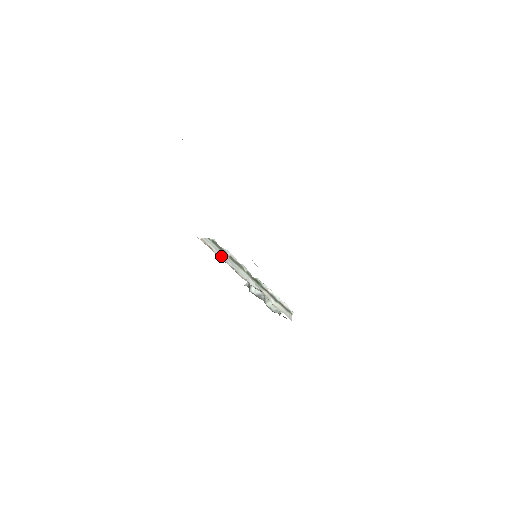
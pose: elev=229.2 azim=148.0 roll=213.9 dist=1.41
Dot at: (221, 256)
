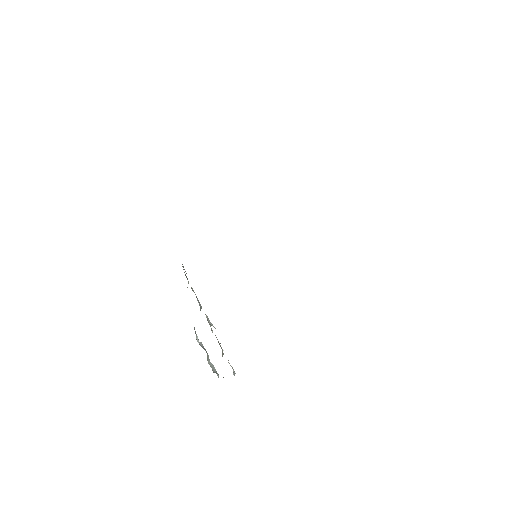
Dot at: occluded
